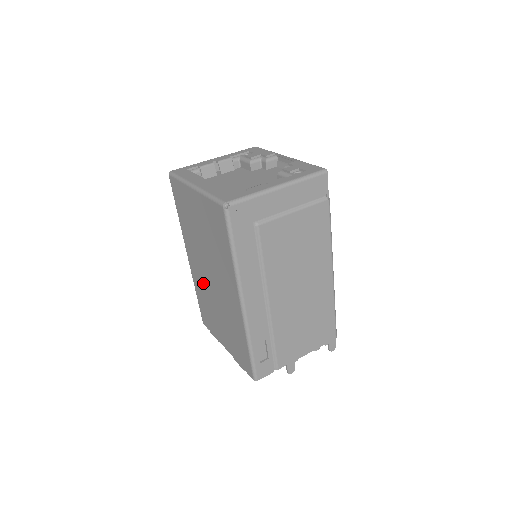
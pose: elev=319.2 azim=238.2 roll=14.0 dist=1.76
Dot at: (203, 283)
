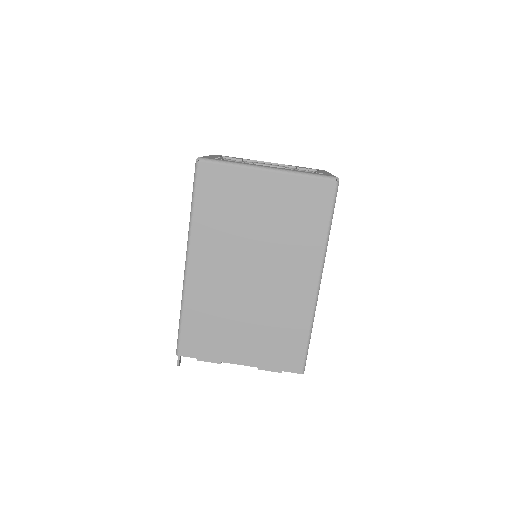
Dot at: (221, 290)
